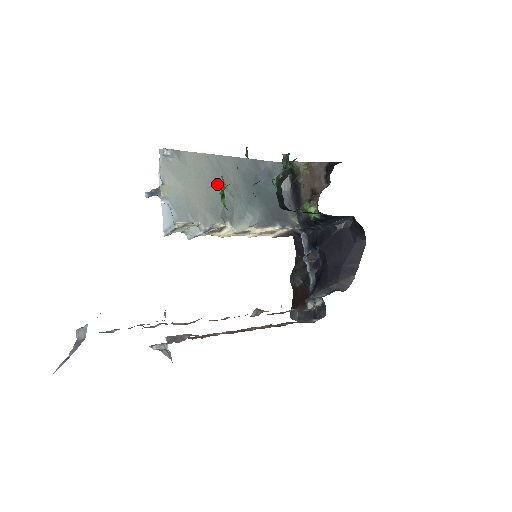
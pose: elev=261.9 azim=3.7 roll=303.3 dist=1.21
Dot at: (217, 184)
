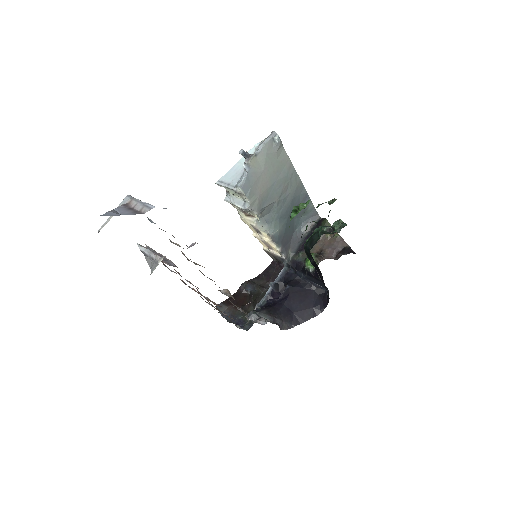
Dot at: (279, 188)
